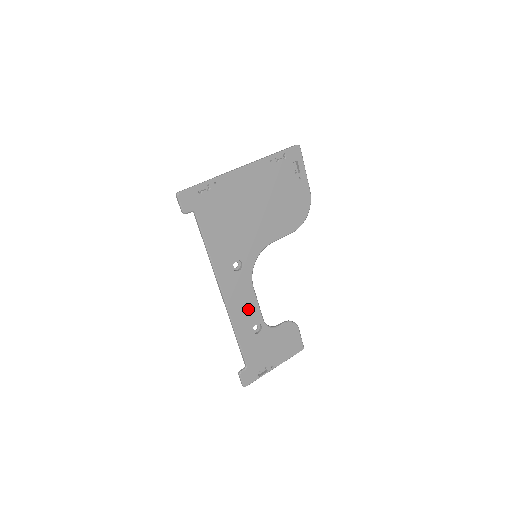
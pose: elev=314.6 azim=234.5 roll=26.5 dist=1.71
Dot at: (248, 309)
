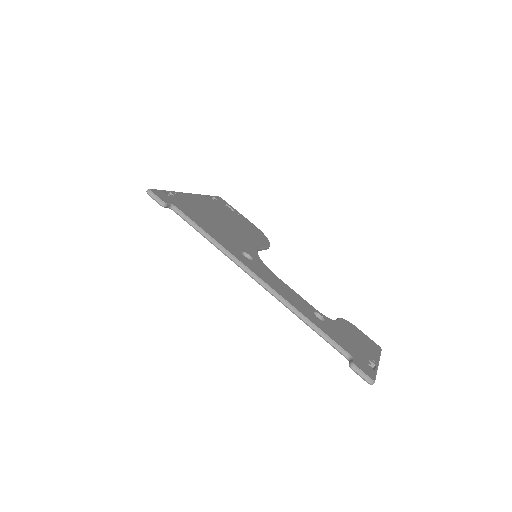
Dot at: (293, 296)
